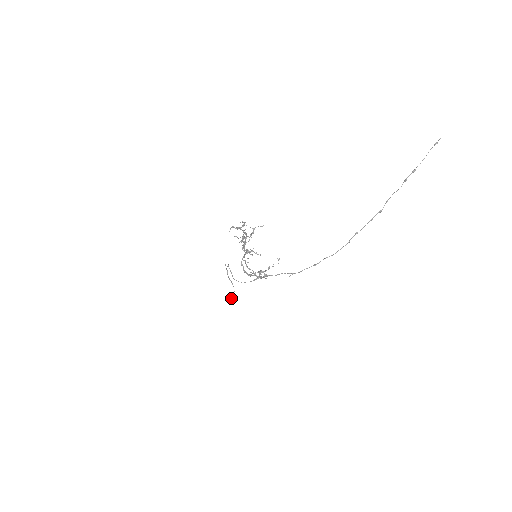
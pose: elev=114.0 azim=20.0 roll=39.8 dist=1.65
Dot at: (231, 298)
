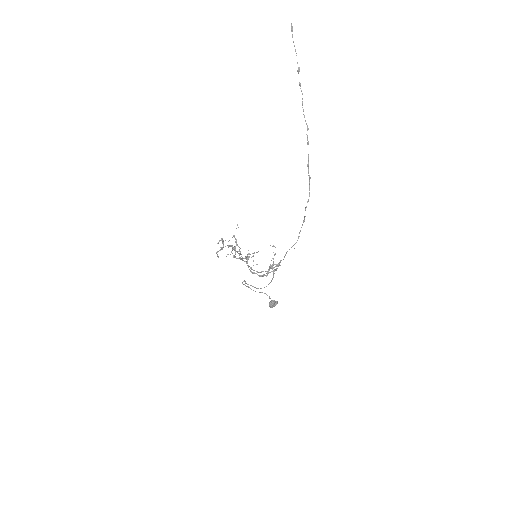
Dot at: (272, 304)
